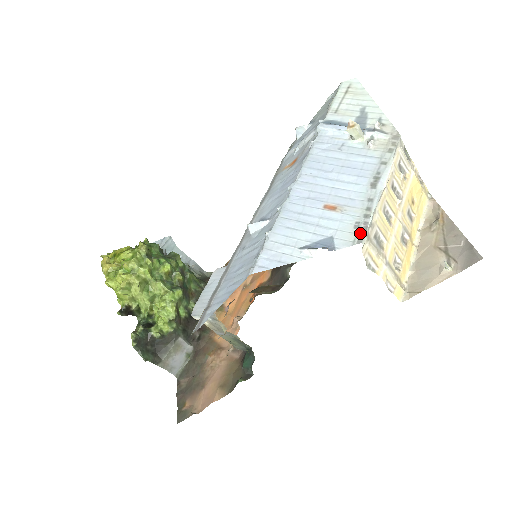
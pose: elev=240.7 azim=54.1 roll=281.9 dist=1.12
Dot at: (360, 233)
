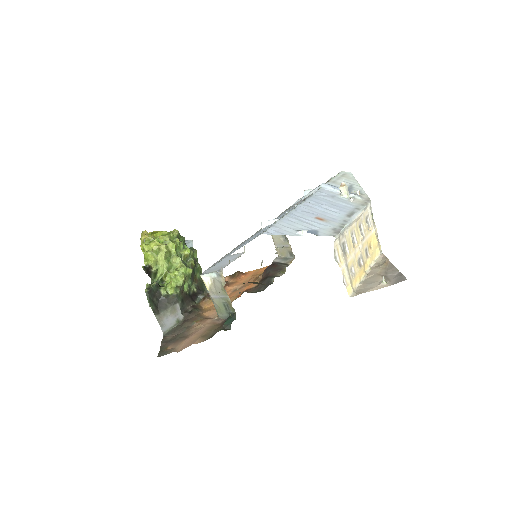
Dot at: (335, 232)
